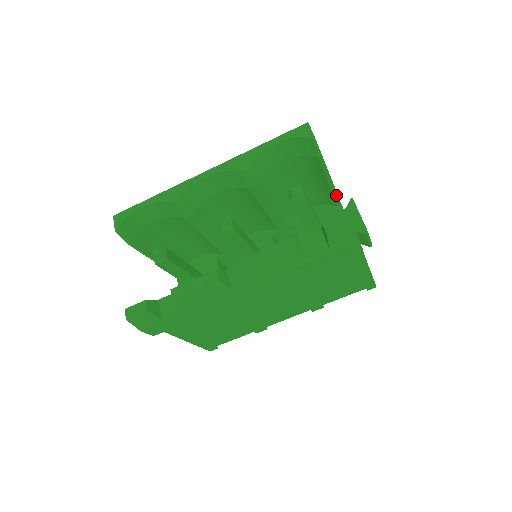
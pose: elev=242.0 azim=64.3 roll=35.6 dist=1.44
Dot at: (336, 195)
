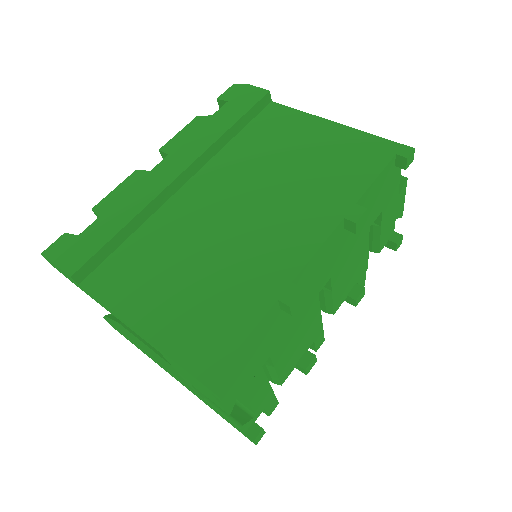
Dot at: occluded
